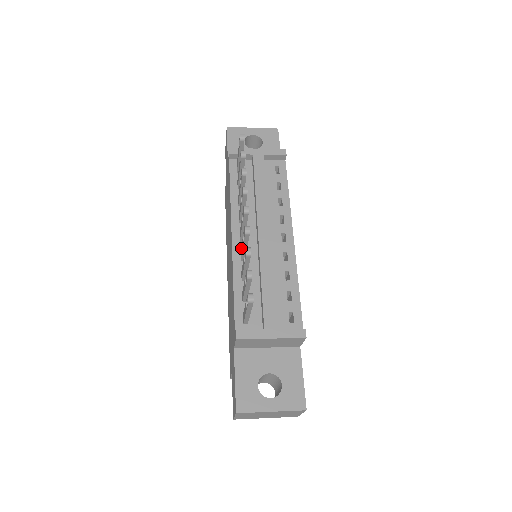
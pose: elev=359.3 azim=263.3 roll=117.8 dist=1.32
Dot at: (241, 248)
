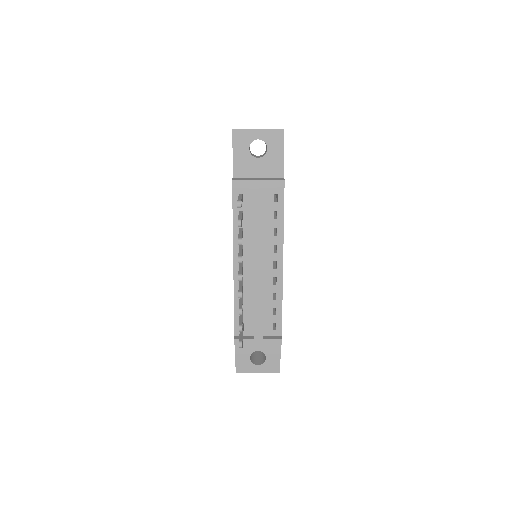
Dot at: occluded
